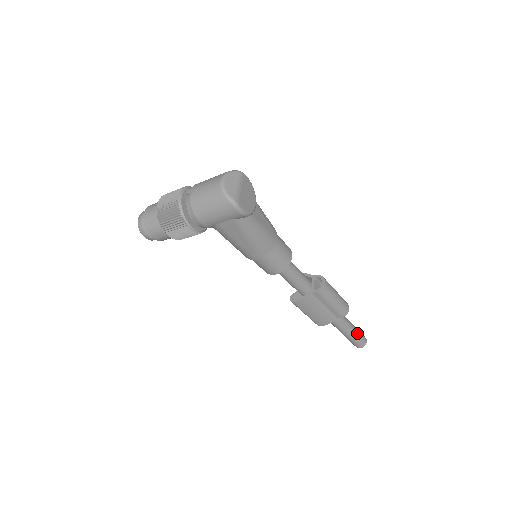
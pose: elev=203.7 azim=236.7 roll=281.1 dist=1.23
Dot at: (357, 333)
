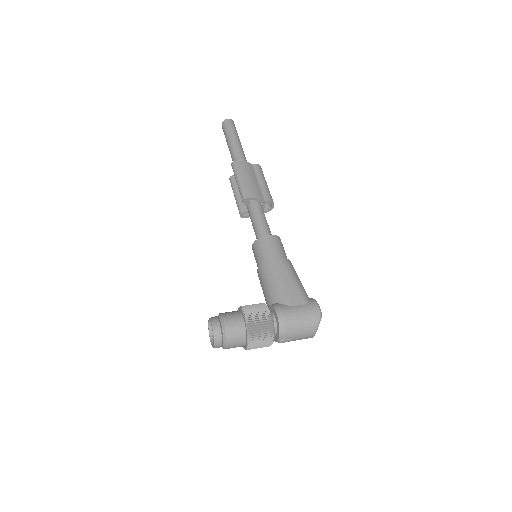
Dot at: occluded
